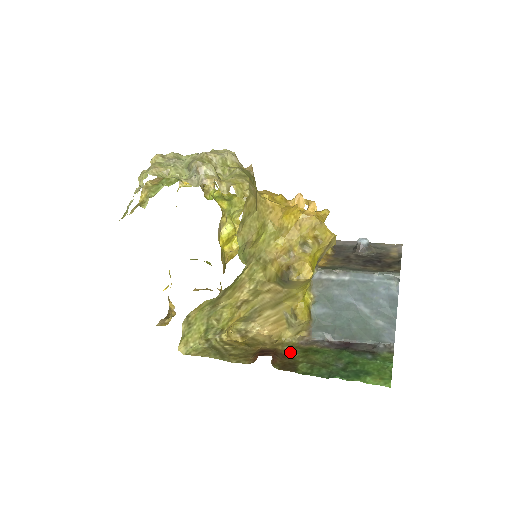
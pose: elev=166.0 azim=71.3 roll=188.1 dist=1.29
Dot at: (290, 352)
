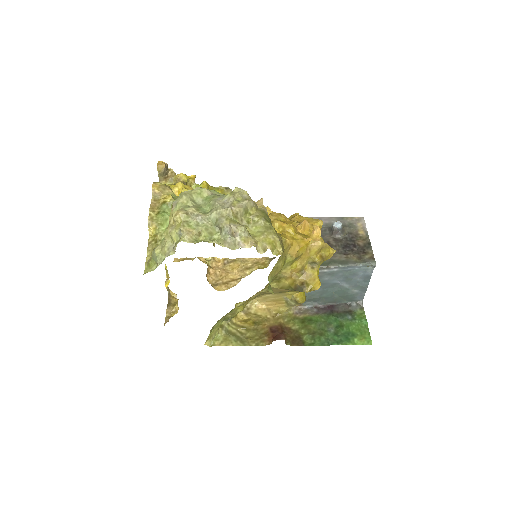
Dot at: (291, 325)
